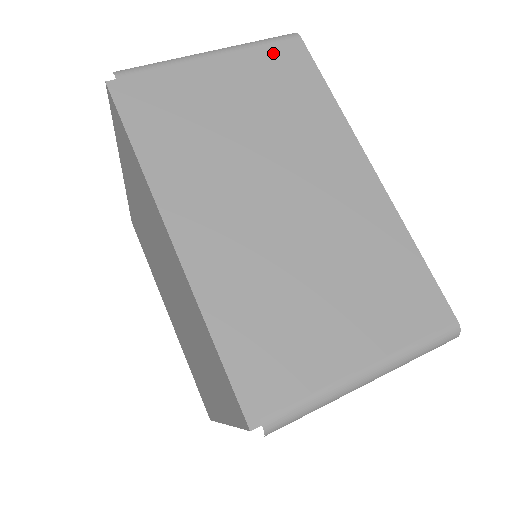
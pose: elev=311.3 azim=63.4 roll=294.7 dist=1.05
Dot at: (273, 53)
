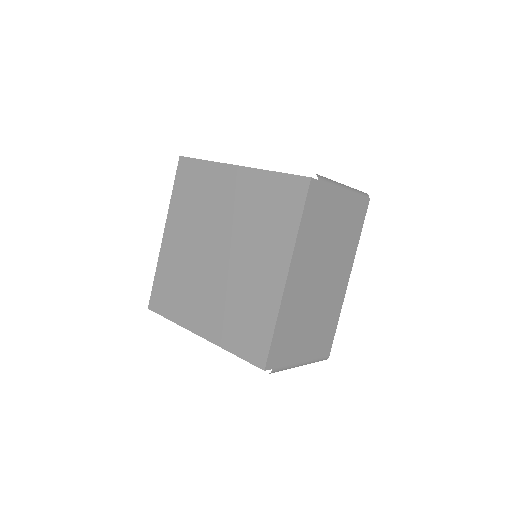
Dot at: occluded
